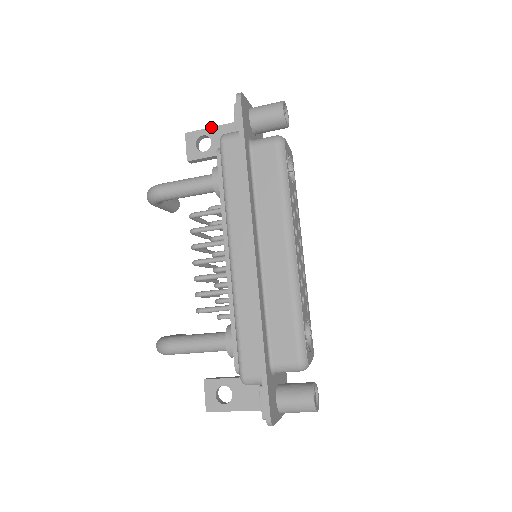
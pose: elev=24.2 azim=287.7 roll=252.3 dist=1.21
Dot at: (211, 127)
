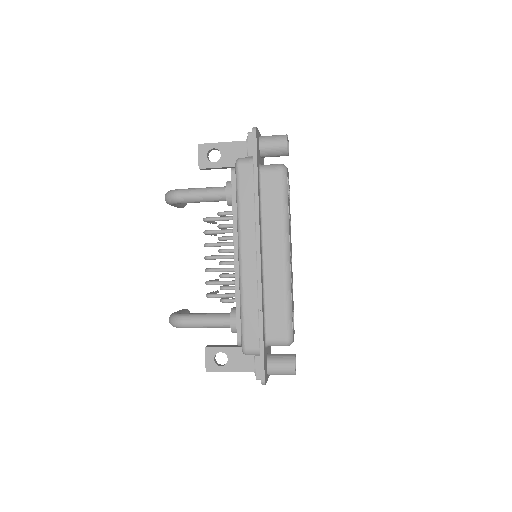
Dot at: (221, 142)
